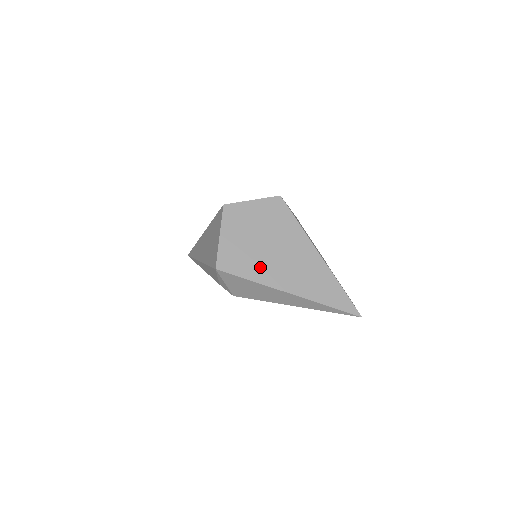
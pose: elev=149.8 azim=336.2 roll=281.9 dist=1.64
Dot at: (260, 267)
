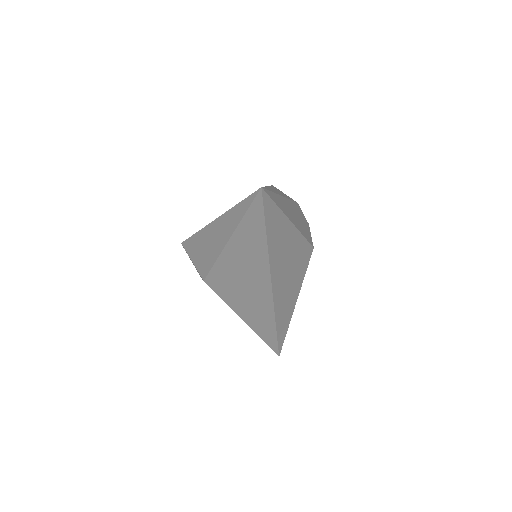
Dot at: occluded
